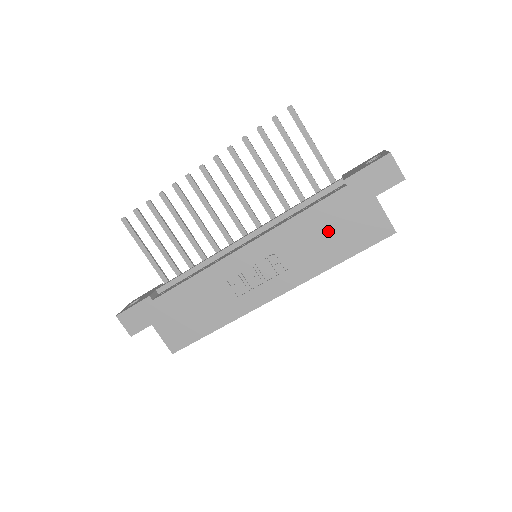
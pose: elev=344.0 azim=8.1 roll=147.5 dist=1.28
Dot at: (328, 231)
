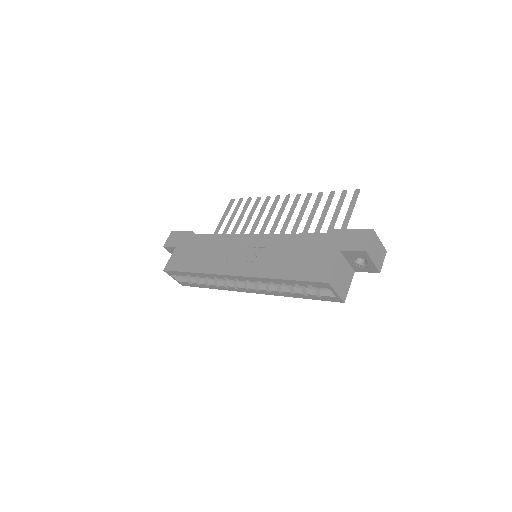
Dot at: (296, 254)
